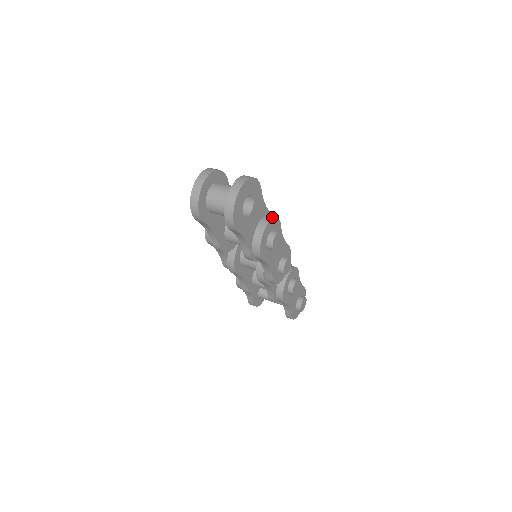
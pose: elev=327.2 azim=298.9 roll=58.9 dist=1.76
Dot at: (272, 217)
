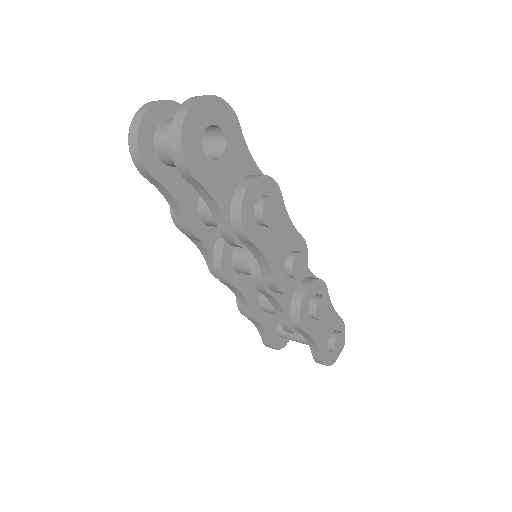
Dot at: occluded
